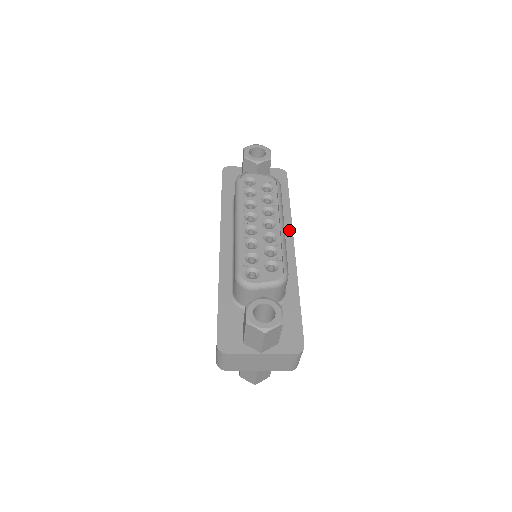
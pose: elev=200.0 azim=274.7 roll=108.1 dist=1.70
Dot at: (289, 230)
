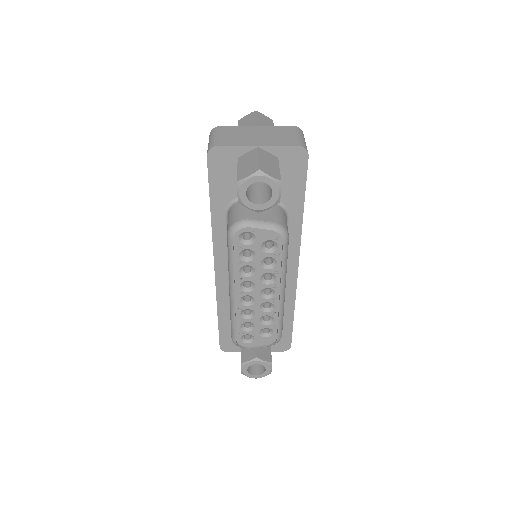
Dot at: (296, 249)
